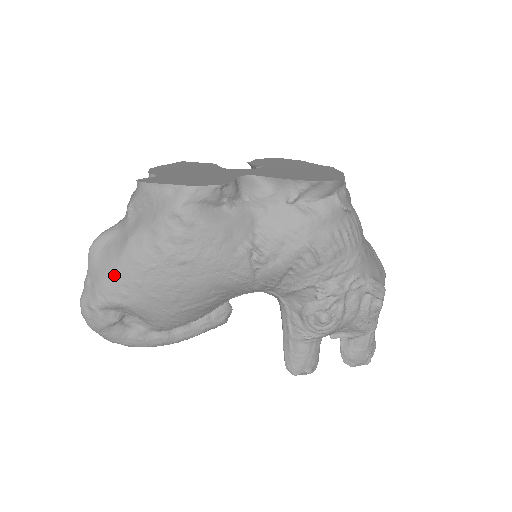
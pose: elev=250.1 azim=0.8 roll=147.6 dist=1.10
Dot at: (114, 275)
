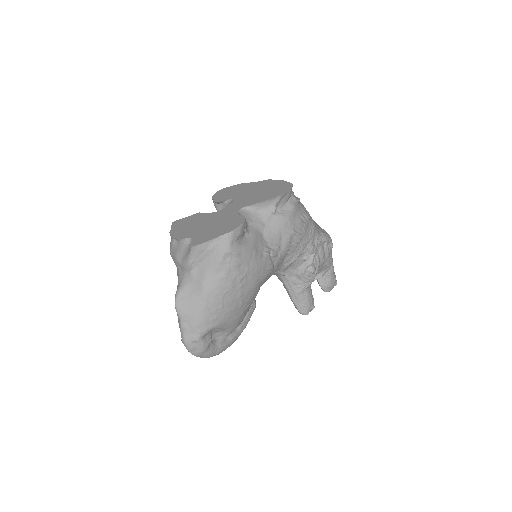
Dot at: (204, 311)
